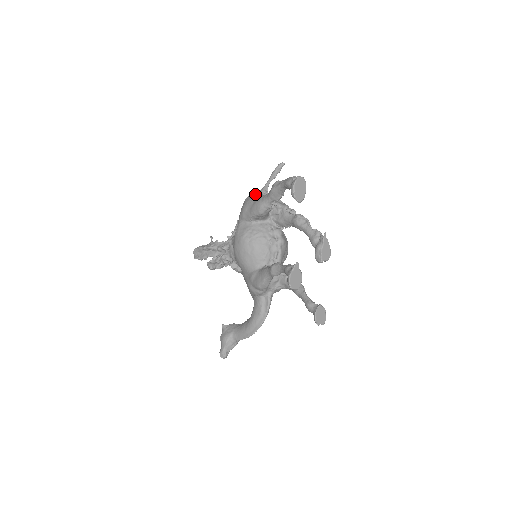
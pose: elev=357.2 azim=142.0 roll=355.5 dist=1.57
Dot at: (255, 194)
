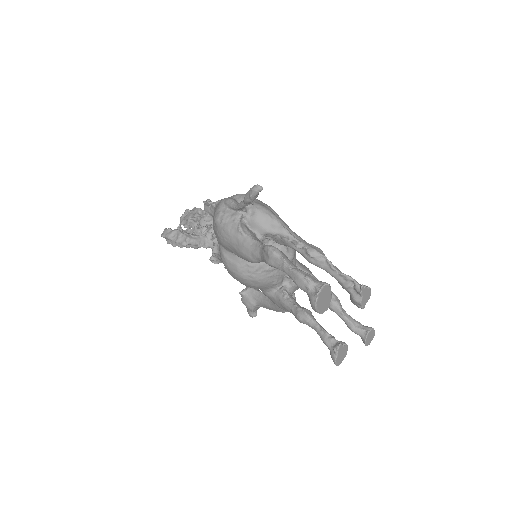
Dot at: (230, 224)
